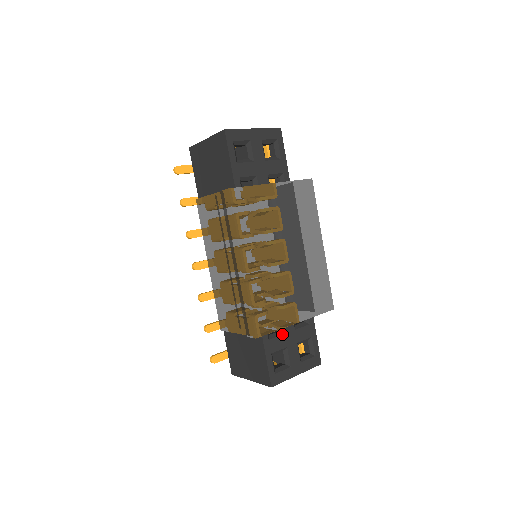
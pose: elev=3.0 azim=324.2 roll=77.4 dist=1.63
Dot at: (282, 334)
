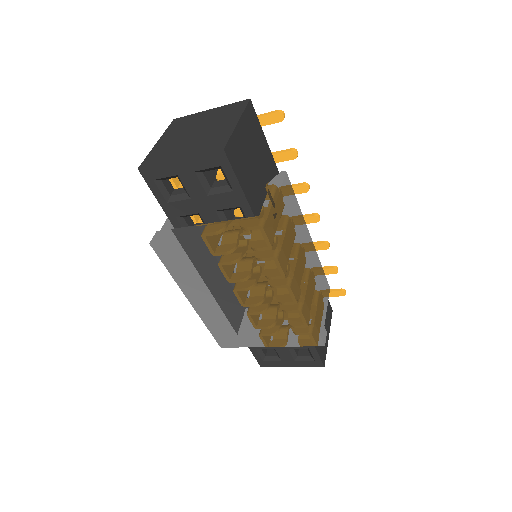
Dot at: occluded
